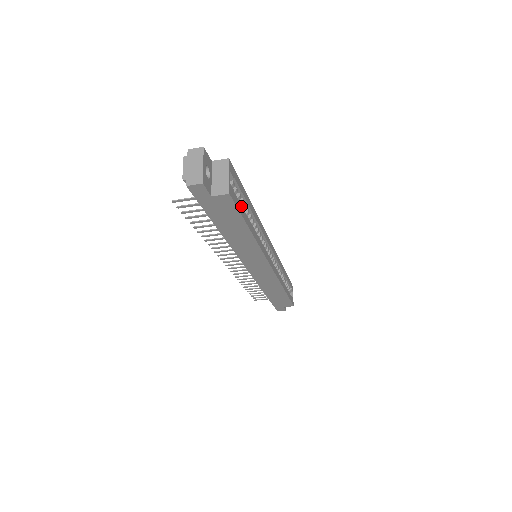
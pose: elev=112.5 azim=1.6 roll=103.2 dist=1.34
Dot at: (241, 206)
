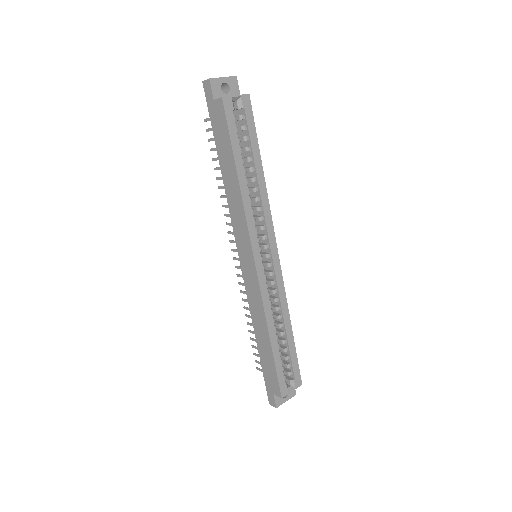
Dot at: (237, 135)
